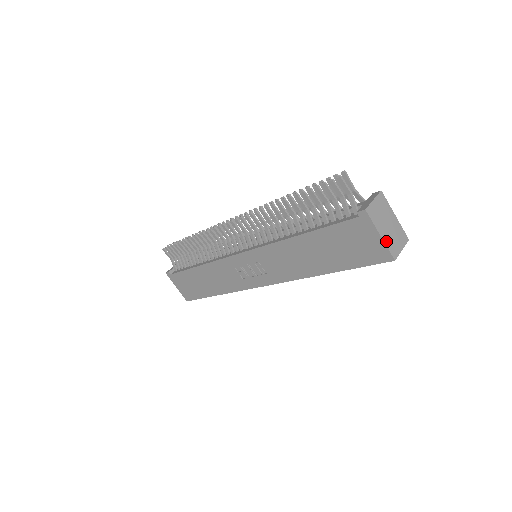
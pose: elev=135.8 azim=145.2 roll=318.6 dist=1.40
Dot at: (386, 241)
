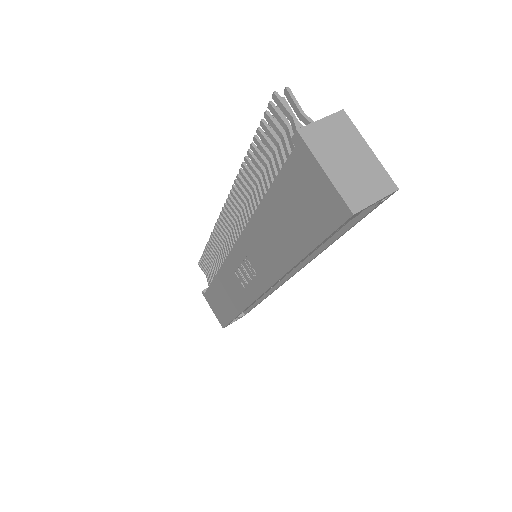
Dot at: (337, 182)
